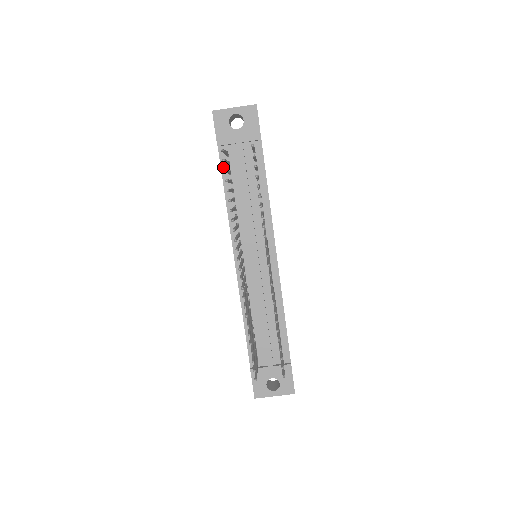
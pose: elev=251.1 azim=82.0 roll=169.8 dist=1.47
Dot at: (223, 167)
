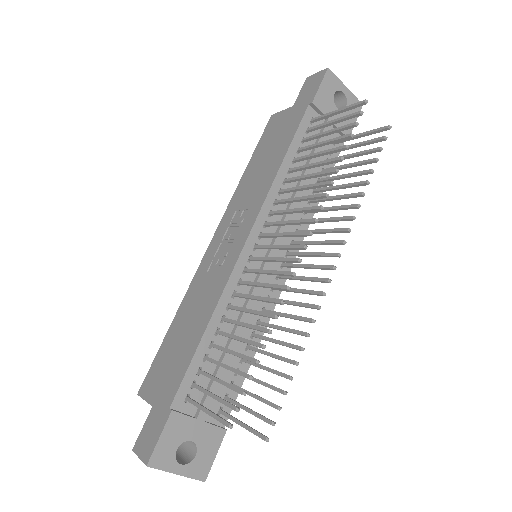
Dot at: (301, 128)
